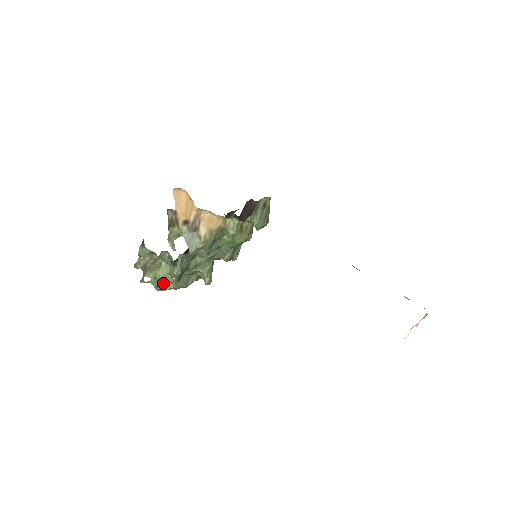
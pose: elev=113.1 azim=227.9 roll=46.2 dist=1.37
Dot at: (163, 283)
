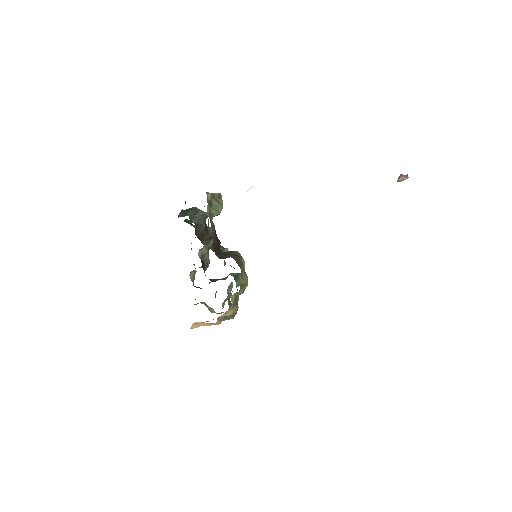
Dot at: (223, 303)
